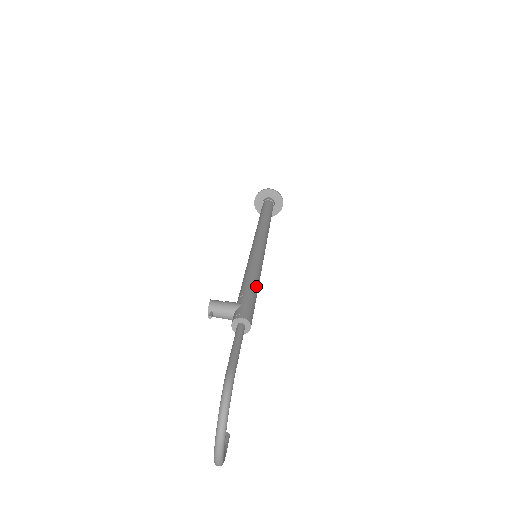
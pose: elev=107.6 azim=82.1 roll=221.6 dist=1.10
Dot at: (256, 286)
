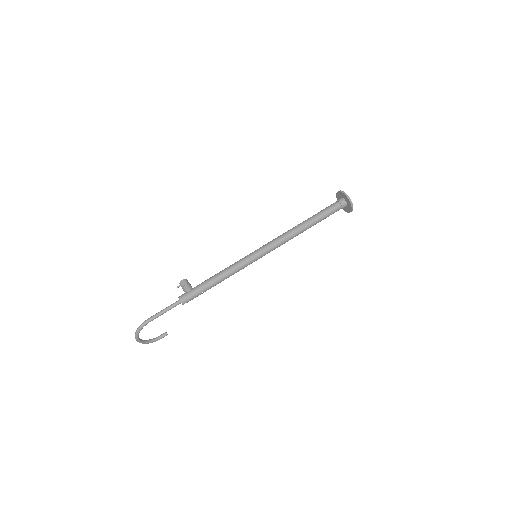
Dot at: (214, 283)
